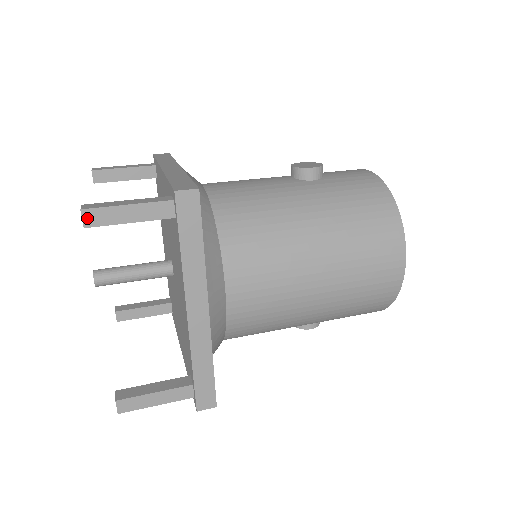
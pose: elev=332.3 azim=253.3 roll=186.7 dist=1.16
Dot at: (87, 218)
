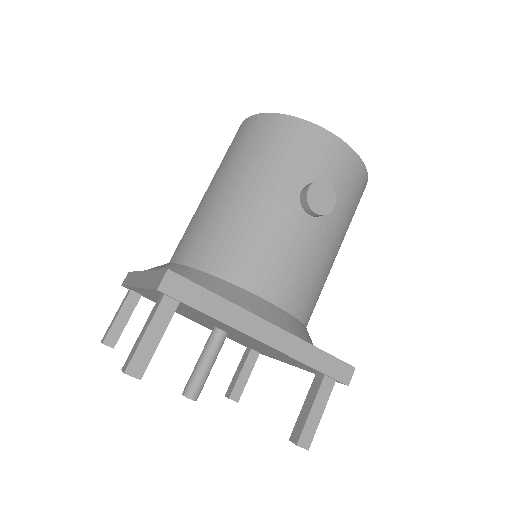
Dot at: (306, 444)
